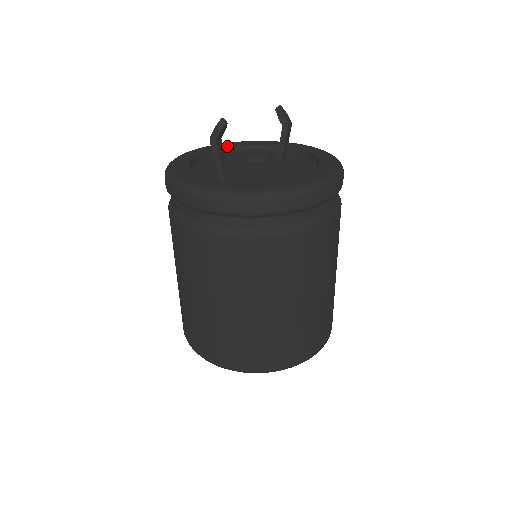
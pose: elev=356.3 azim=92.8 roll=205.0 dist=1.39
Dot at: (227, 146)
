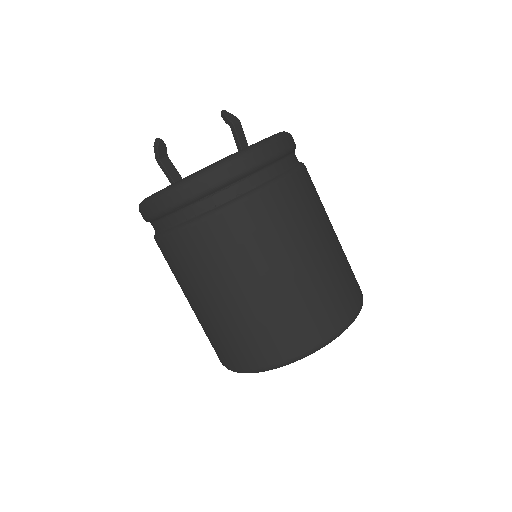
Dot at: occluded
